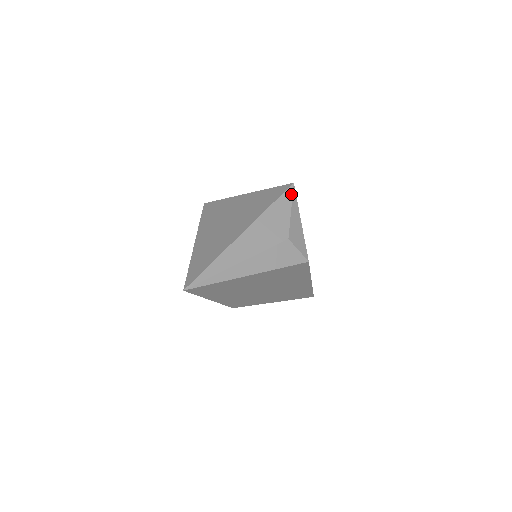
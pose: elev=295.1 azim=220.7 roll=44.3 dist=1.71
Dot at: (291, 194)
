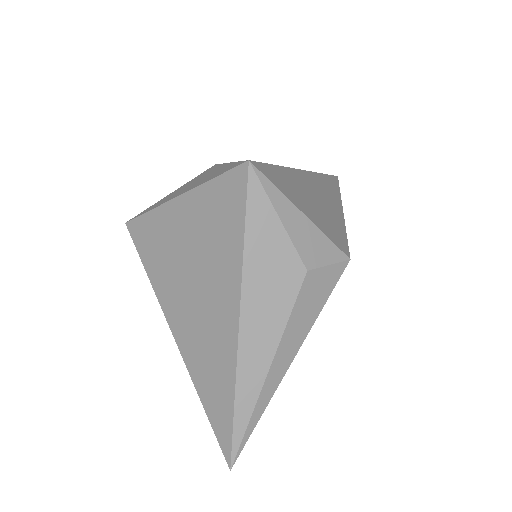
Dot at: (259, 188)
